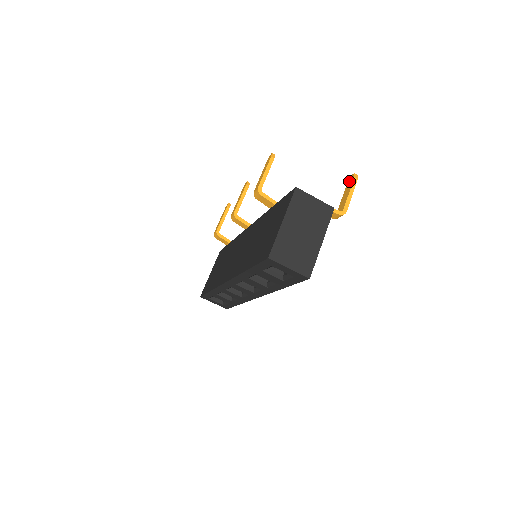
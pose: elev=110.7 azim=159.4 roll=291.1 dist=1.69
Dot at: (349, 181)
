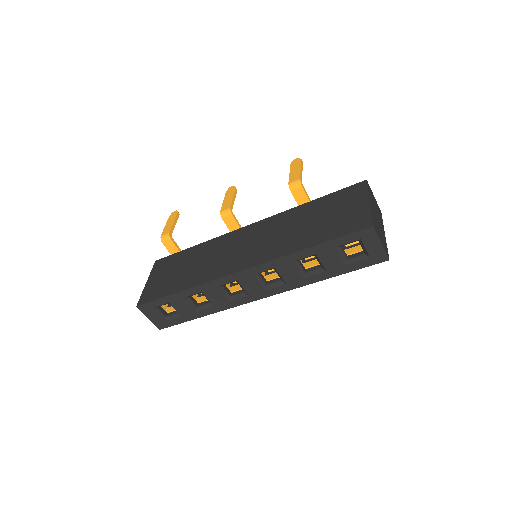
Dot at: occluded
